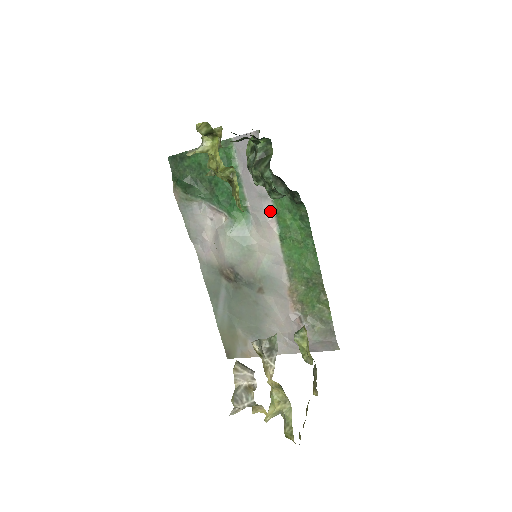
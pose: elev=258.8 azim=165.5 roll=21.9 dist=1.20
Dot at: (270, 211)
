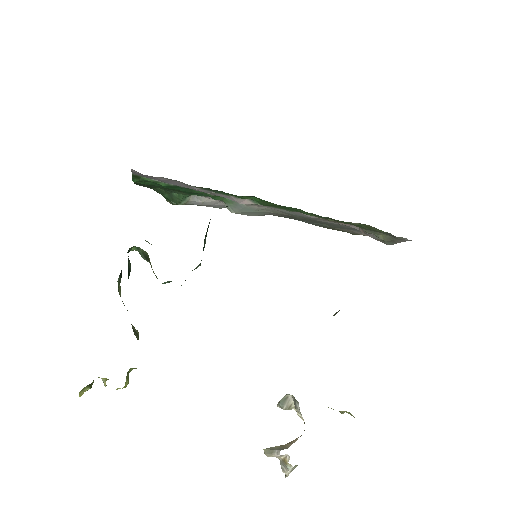
Dot at: (229, 197)
